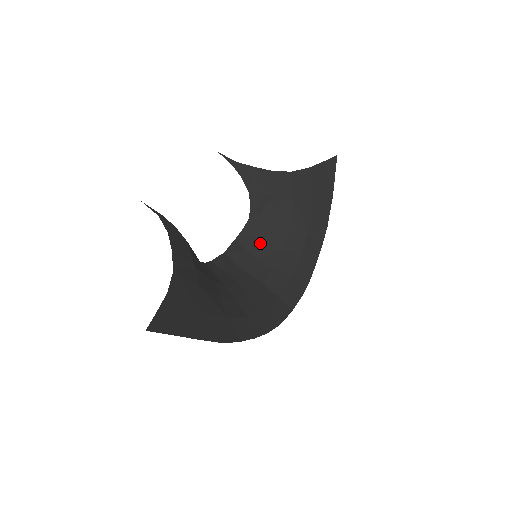
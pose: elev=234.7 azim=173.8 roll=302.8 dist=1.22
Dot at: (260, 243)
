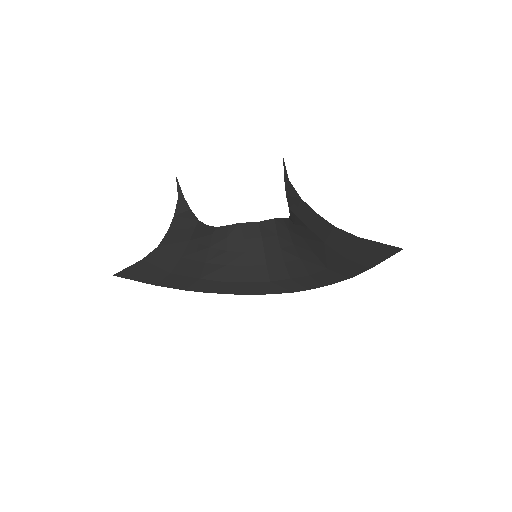
Dot at: (288, 239)
